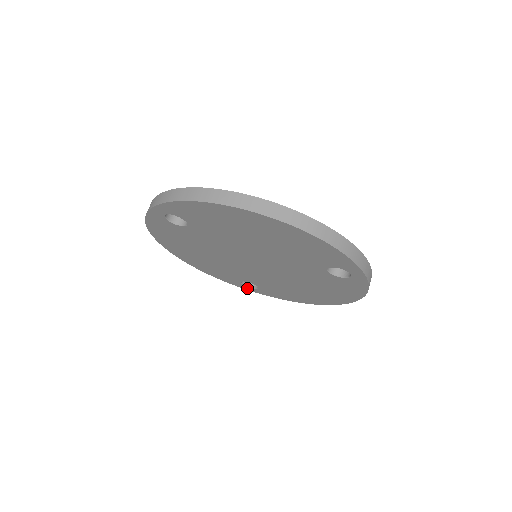
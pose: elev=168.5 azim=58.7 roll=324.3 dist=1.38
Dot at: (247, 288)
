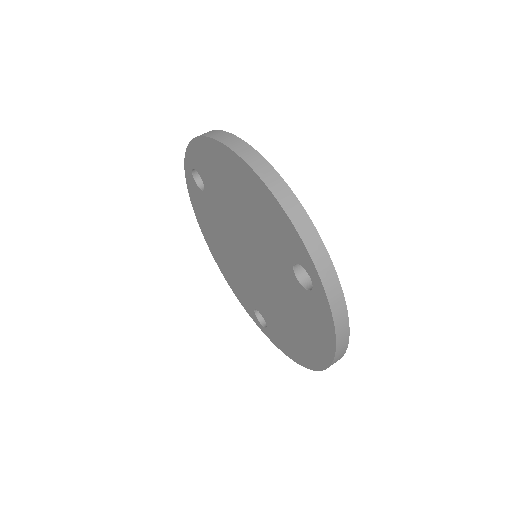
Dot at: (261, 326)
